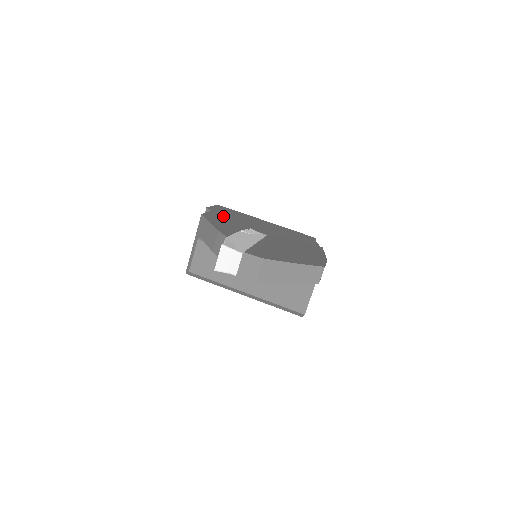
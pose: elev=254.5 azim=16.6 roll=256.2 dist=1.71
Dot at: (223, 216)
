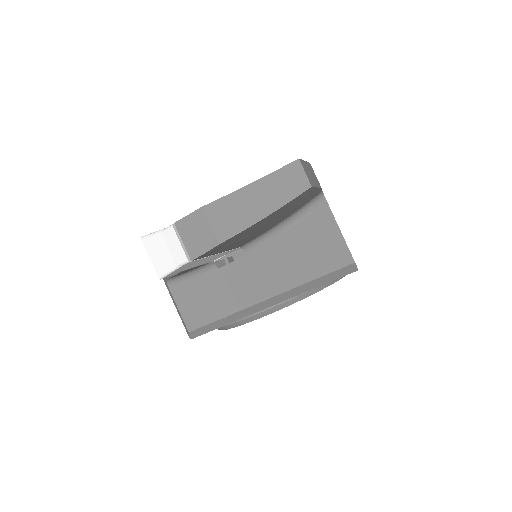
Dot at: occluded
